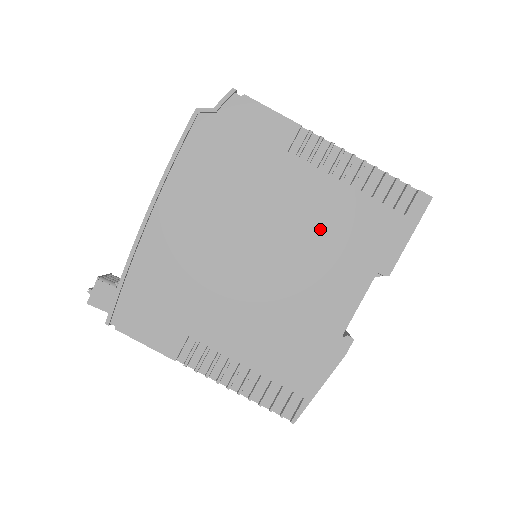
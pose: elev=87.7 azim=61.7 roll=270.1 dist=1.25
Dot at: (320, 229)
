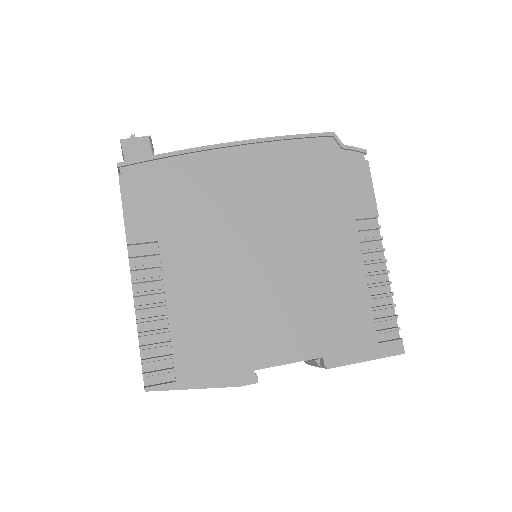
Dot at: (321, 286)
